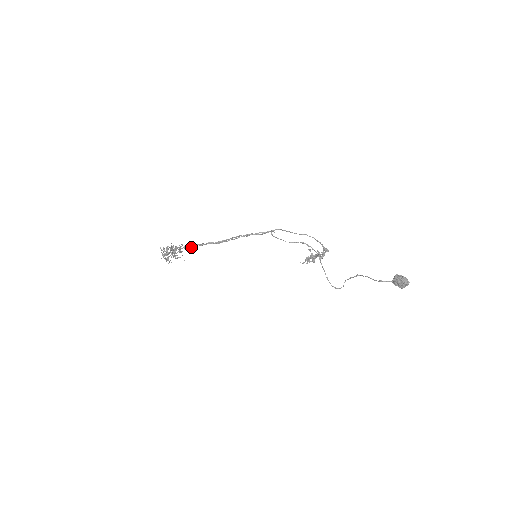
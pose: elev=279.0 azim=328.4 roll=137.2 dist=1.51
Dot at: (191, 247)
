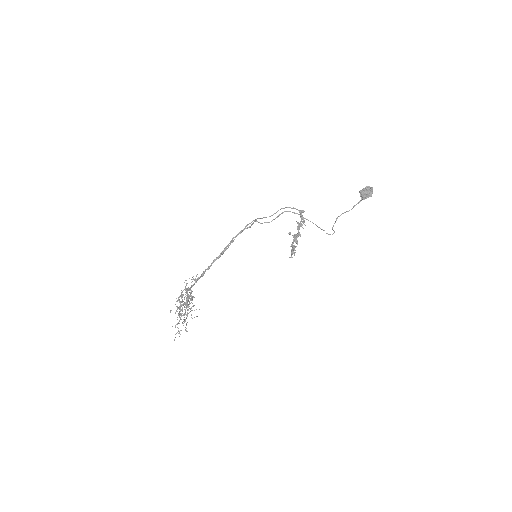
Dot at: occluded
